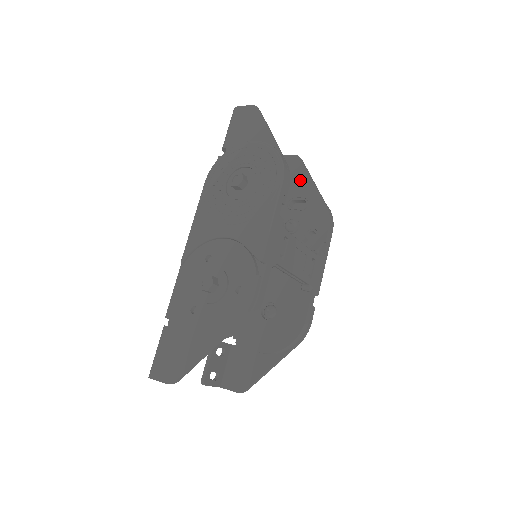
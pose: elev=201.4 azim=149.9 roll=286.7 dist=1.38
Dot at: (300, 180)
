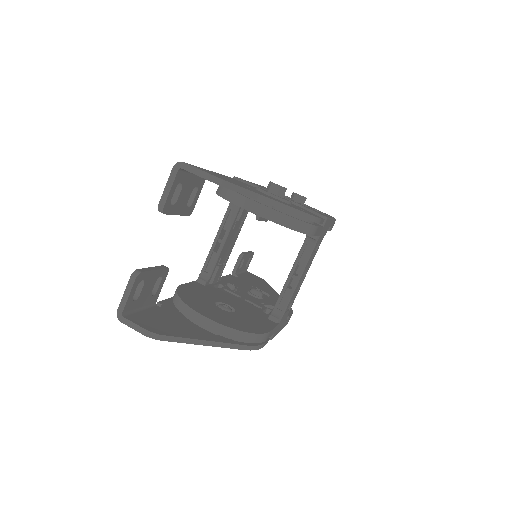
Dot at: (265, 286)
